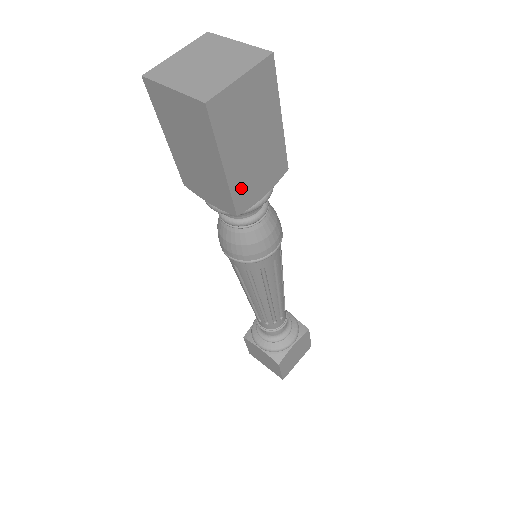
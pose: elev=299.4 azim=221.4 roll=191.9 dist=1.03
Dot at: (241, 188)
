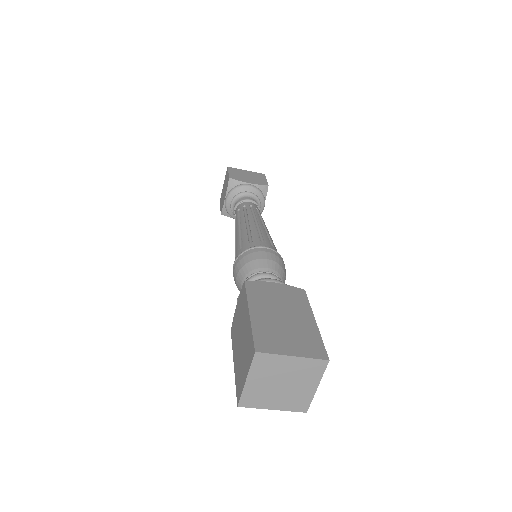
Dot at: occluded
